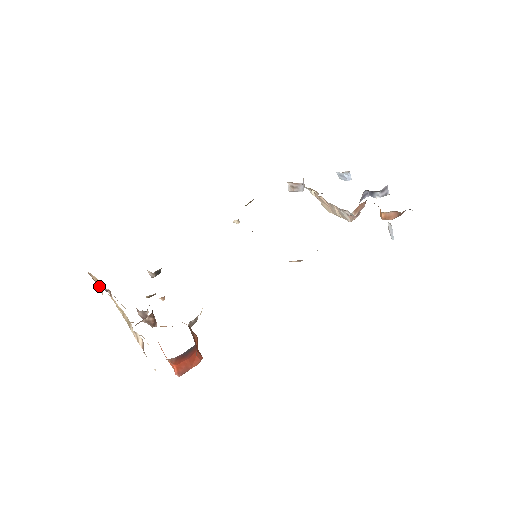
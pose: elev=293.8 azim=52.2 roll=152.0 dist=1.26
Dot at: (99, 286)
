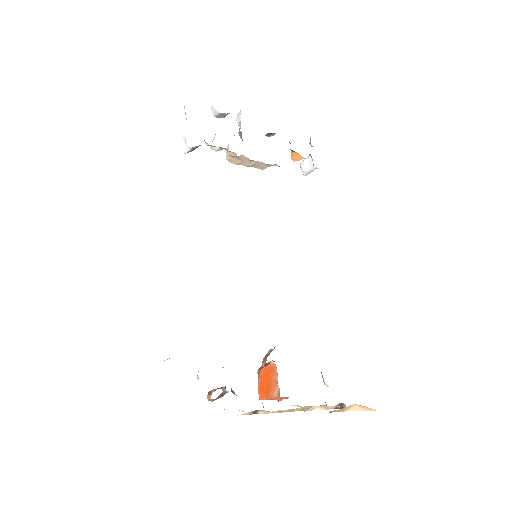
Dot at: (338, 411)
